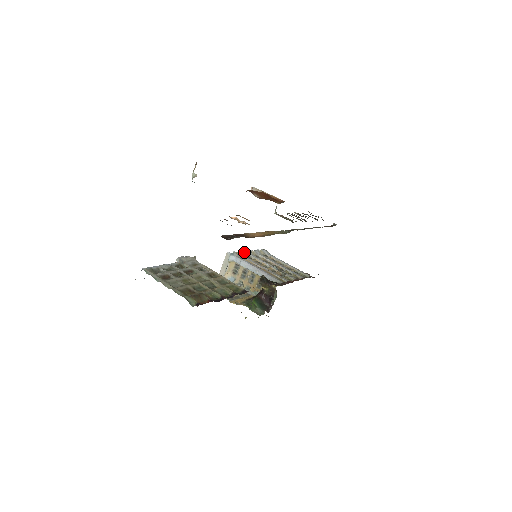
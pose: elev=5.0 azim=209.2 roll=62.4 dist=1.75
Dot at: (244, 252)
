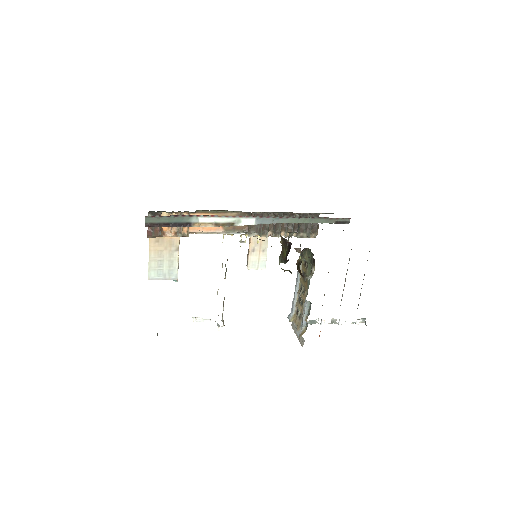
Dot at: occluded
